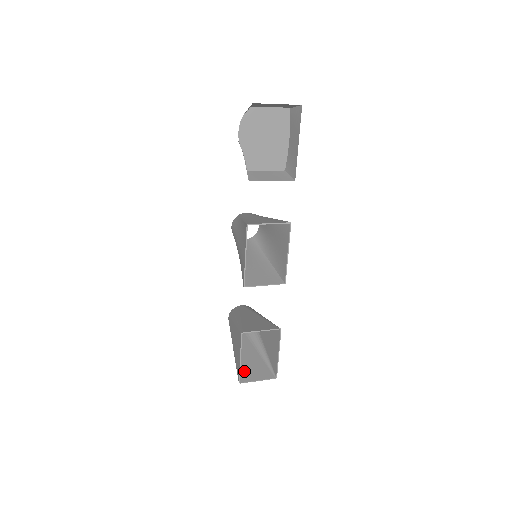
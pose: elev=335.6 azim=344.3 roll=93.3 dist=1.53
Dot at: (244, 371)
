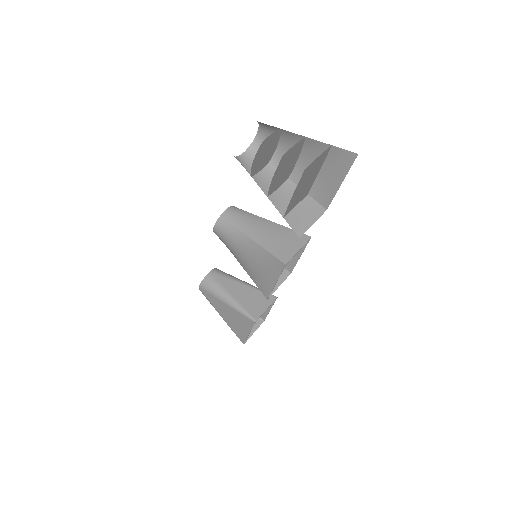
Dot at: occluded
